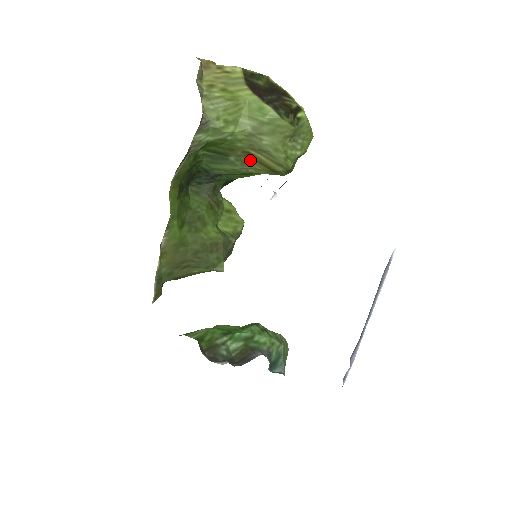
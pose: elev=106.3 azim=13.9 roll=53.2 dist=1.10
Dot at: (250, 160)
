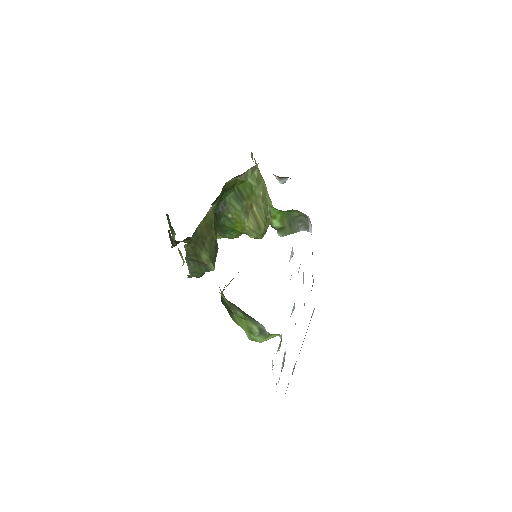
Dot at: (249, 213)
